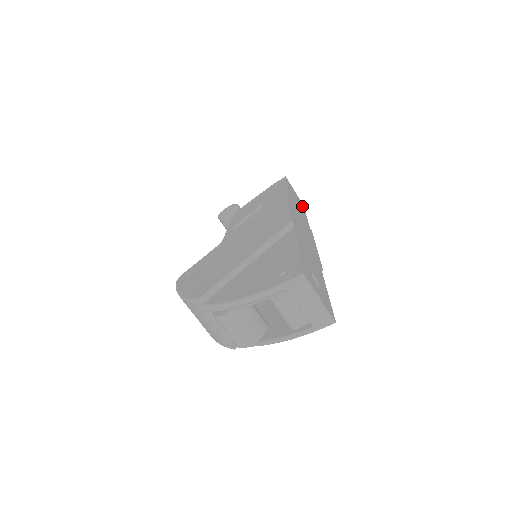
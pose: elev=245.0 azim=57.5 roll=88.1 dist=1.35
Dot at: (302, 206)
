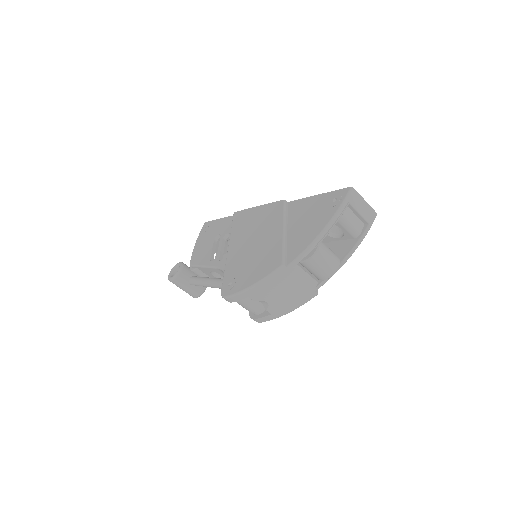
Dot at: occluded
